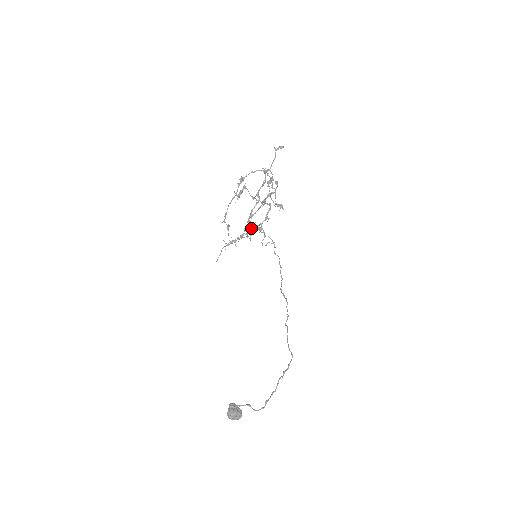
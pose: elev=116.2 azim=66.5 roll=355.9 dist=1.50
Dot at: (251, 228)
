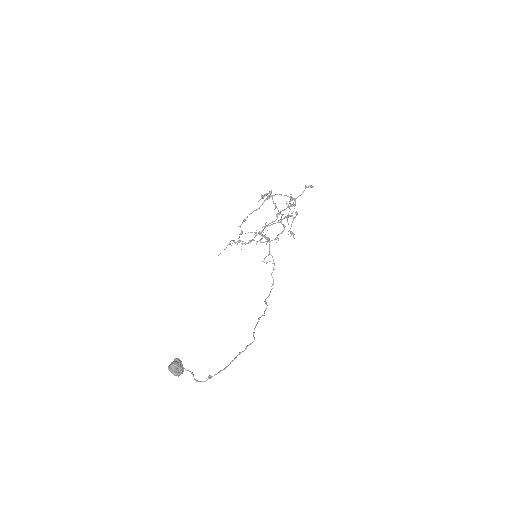
Dot at: occluded
